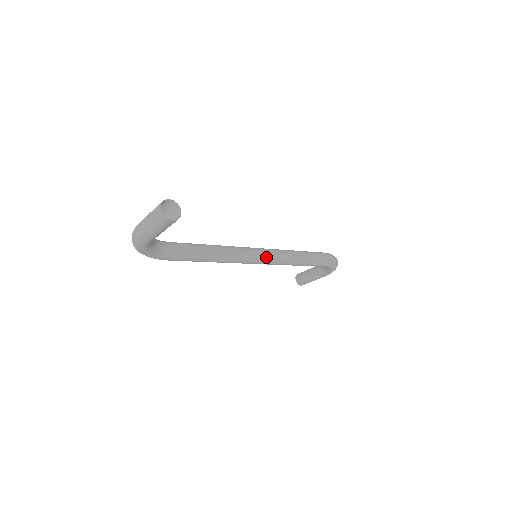
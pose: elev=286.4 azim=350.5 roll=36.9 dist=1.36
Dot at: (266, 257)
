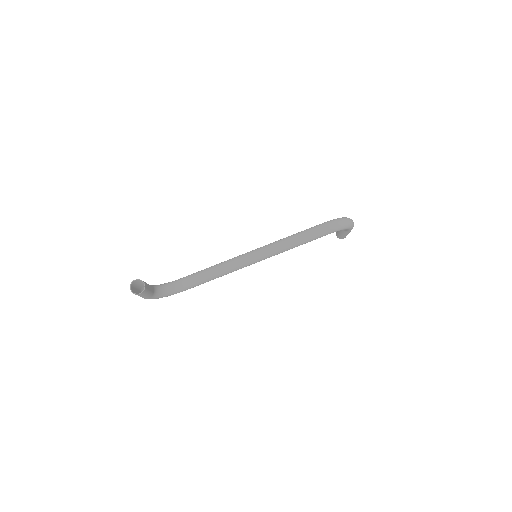
Dot at: (262, 255)
